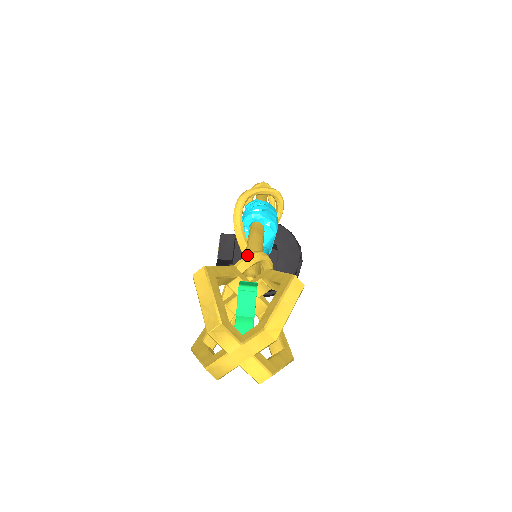
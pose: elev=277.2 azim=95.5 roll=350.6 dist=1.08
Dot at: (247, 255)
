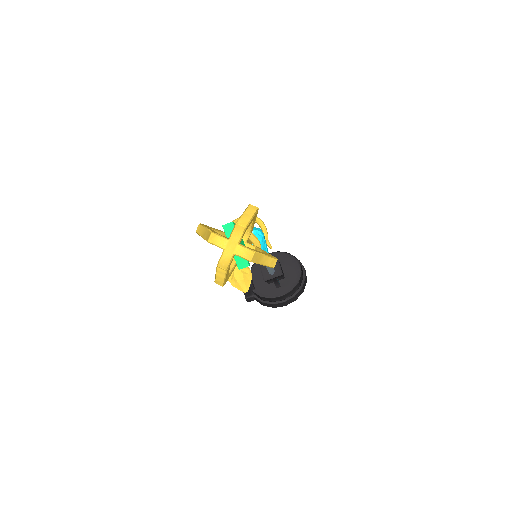
Dot at: occluded
